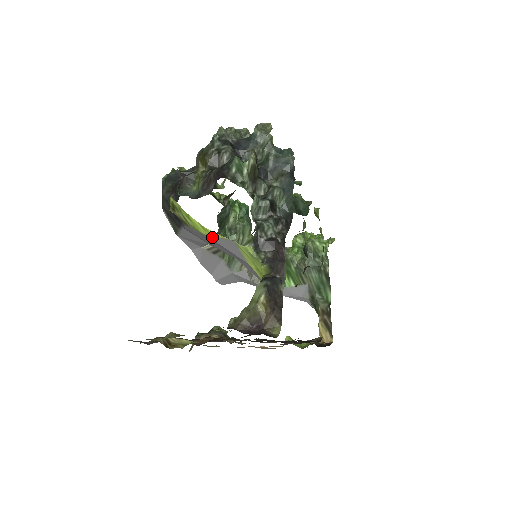
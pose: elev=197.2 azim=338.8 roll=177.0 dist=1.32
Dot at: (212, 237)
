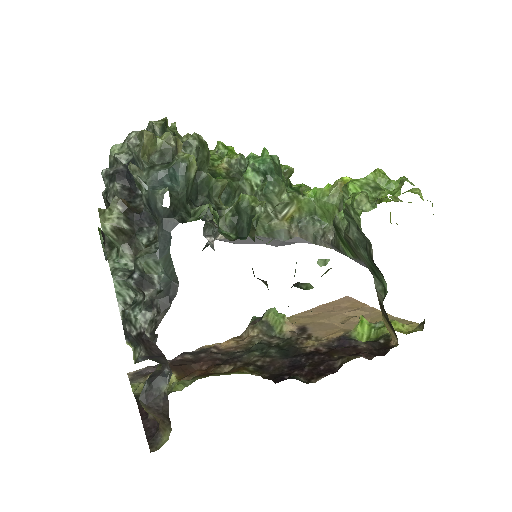
Dot at: occluded
